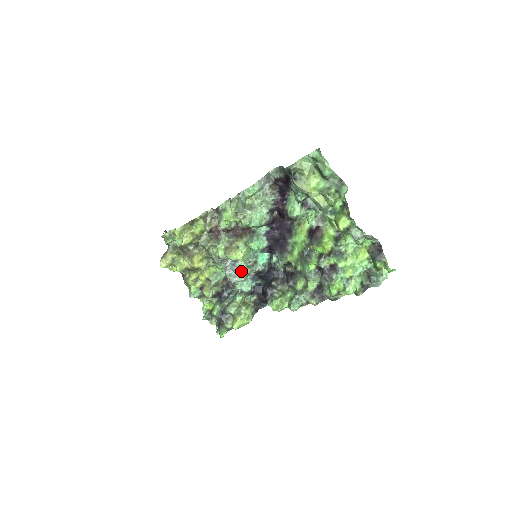
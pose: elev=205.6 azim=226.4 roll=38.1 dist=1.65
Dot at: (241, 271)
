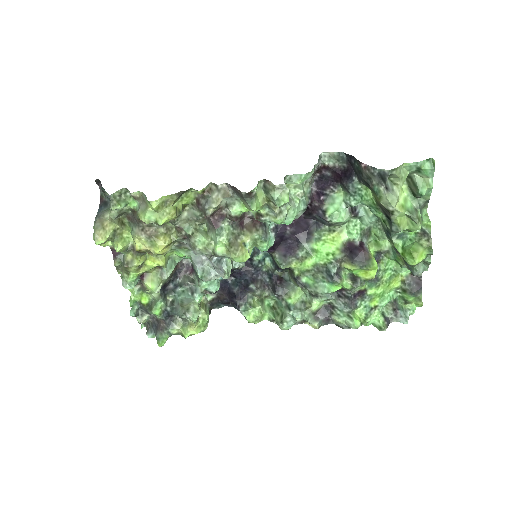
Dot at: (227, 271)
